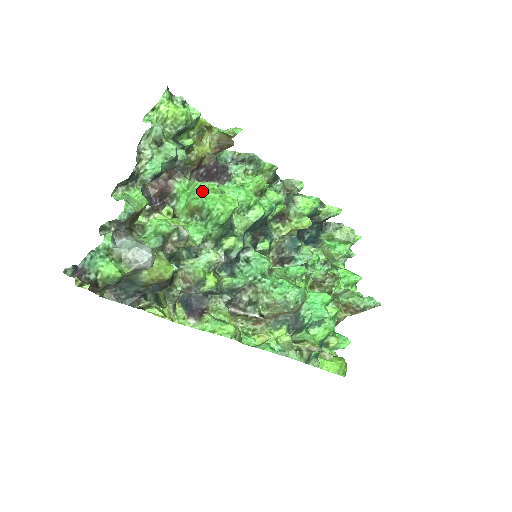
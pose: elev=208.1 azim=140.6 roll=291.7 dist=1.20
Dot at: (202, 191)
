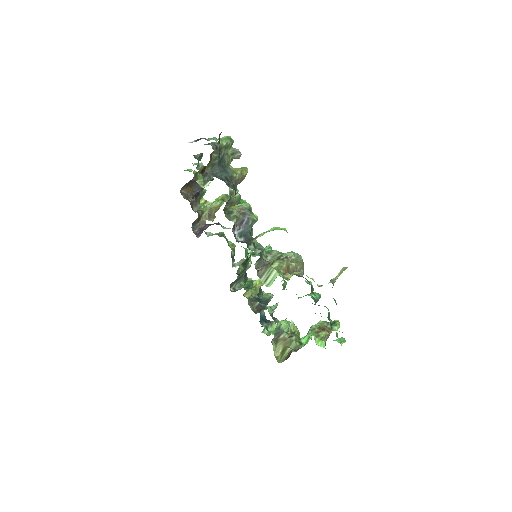
Dot at: occluded
